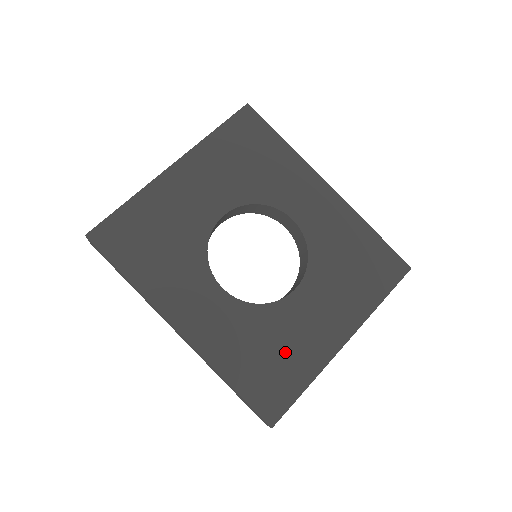
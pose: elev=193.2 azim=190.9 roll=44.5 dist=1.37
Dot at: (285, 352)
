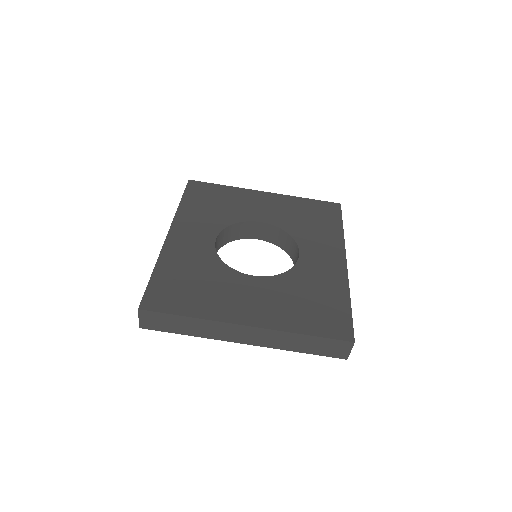
Dot at: (203, 291)
